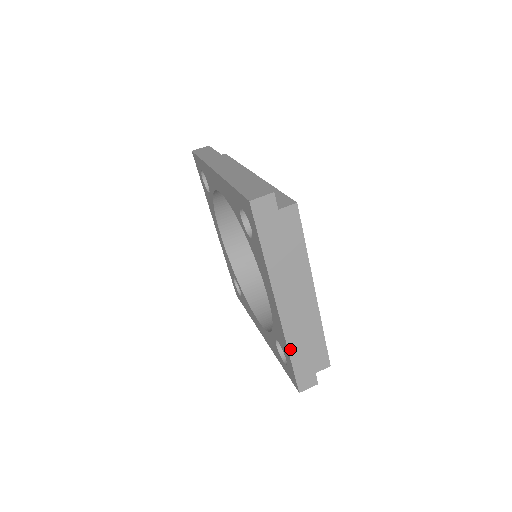
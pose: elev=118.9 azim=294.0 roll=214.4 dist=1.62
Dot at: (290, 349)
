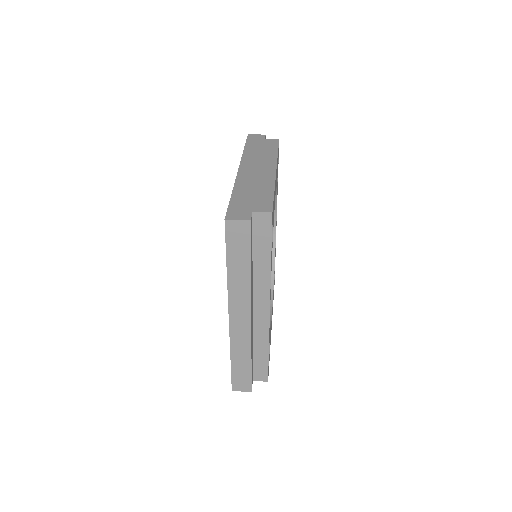
Dot at: (235, 190)
